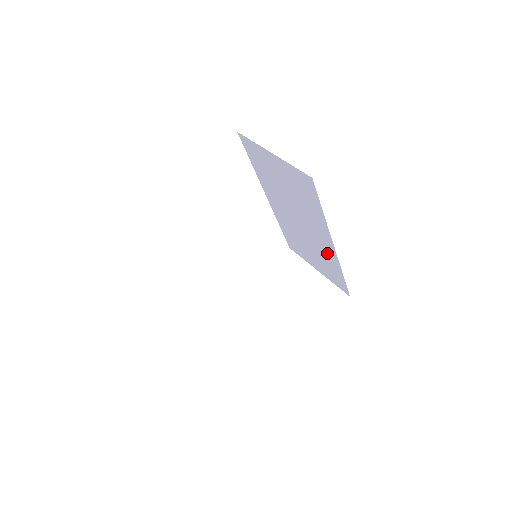
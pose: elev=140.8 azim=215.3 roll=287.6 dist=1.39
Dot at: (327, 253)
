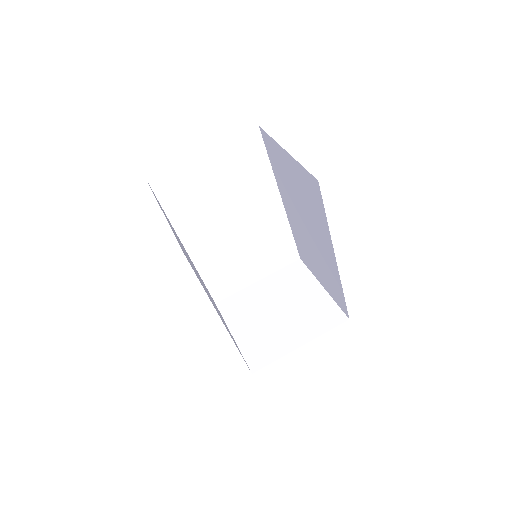
Dot at: (330, 267)
